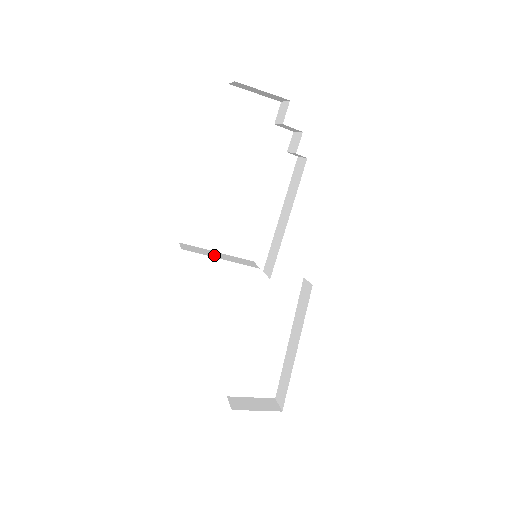
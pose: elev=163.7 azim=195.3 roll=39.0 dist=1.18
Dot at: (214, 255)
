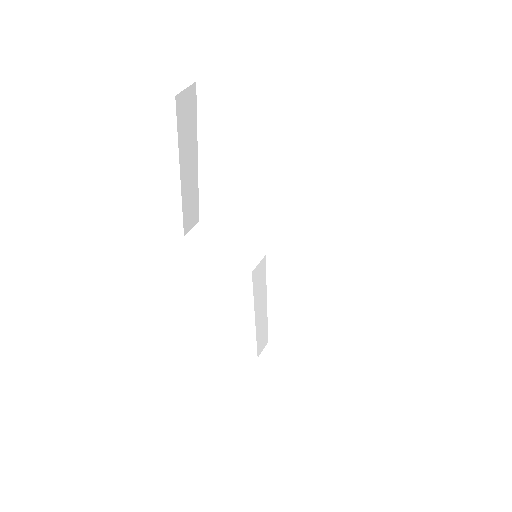
Dot at: (216, 245)
